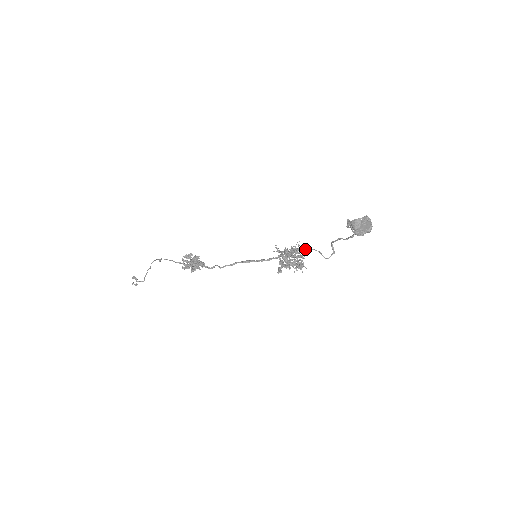
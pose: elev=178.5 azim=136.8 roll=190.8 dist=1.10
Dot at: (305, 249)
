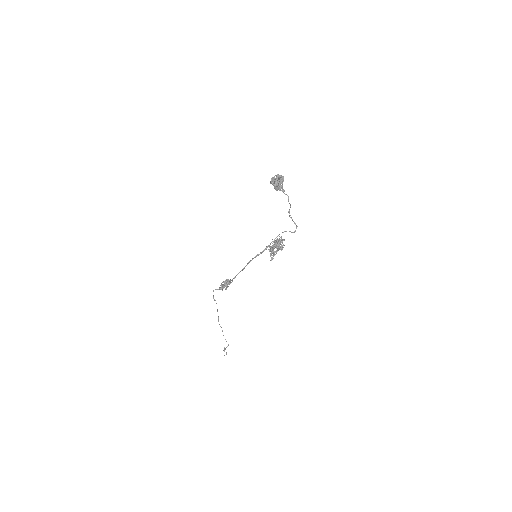
Dot at: occluded
